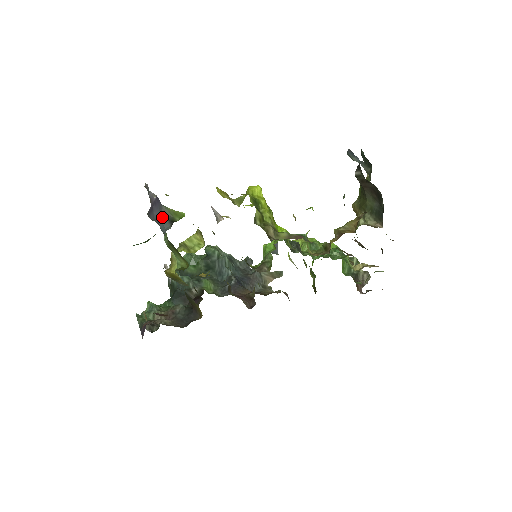
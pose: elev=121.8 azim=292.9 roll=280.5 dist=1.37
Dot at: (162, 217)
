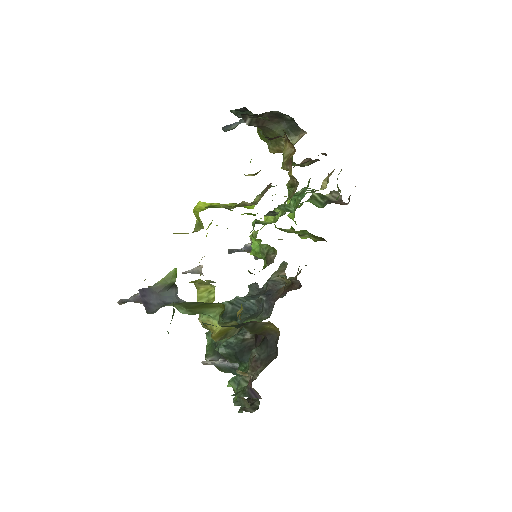
Dot at: (161, 294)
